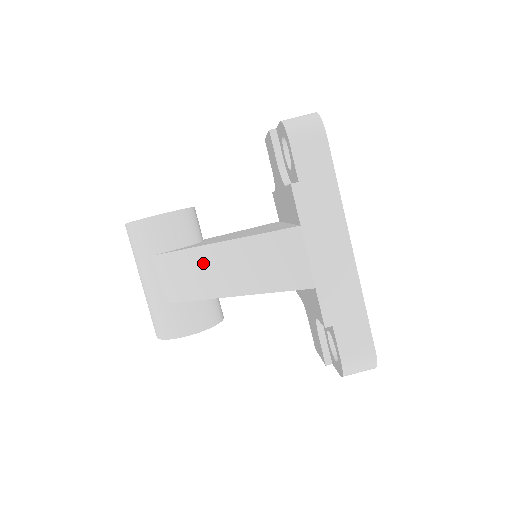
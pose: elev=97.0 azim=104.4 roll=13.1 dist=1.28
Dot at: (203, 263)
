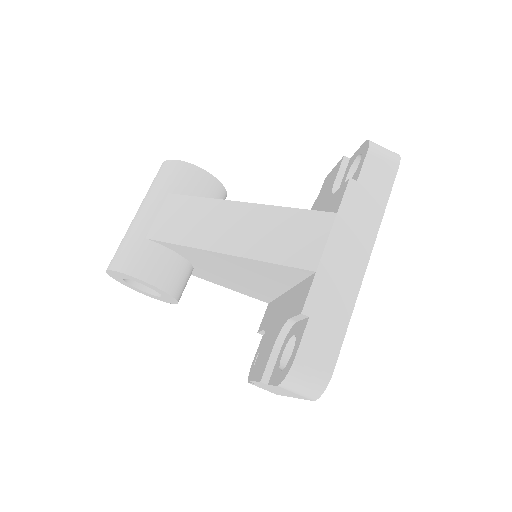
Dot at: (215, 215)
